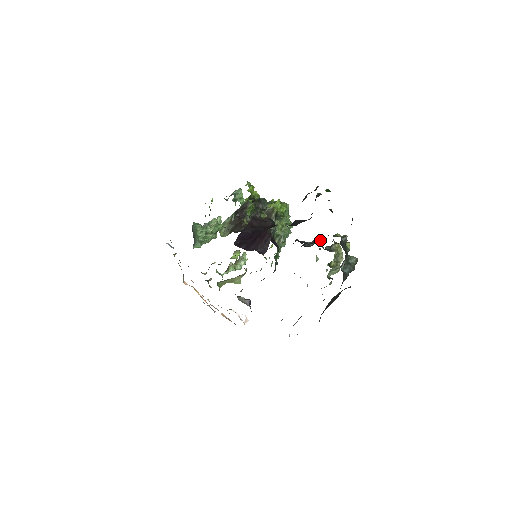
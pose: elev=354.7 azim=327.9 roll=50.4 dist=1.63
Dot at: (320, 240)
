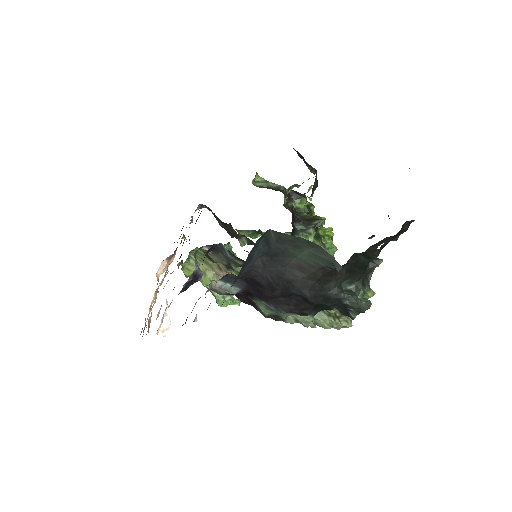
Dot at: occluded
